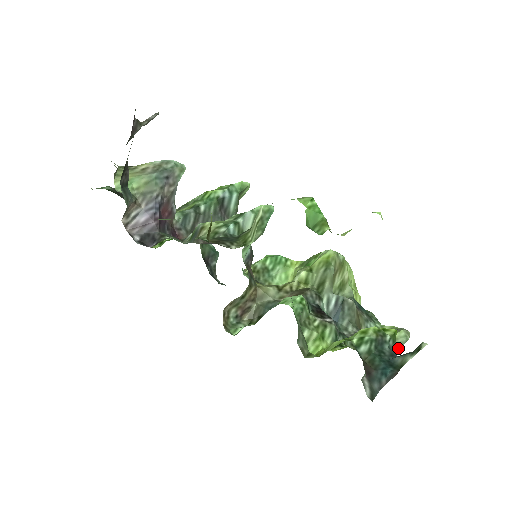
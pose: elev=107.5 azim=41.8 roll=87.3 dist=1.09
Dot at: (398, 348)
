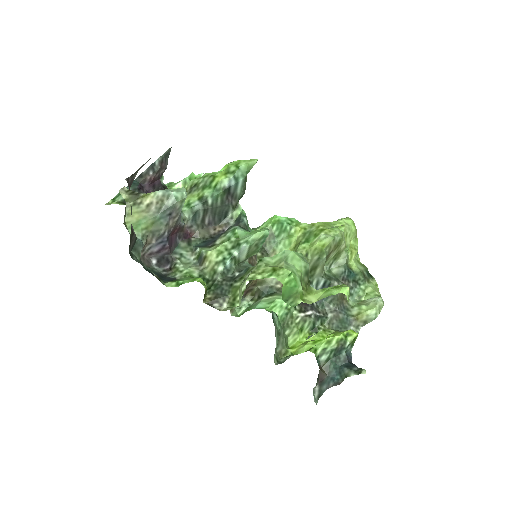
Dot at: (366, 323)
